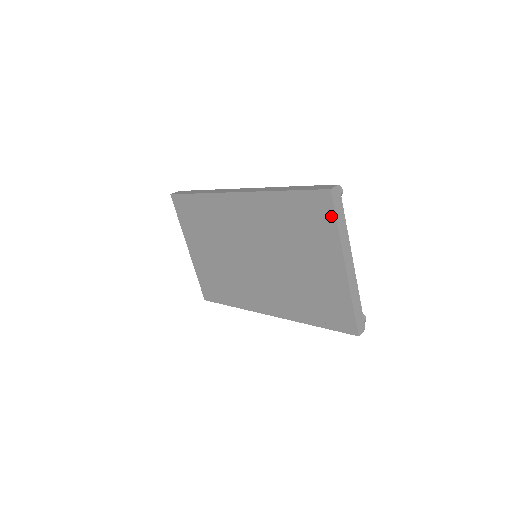
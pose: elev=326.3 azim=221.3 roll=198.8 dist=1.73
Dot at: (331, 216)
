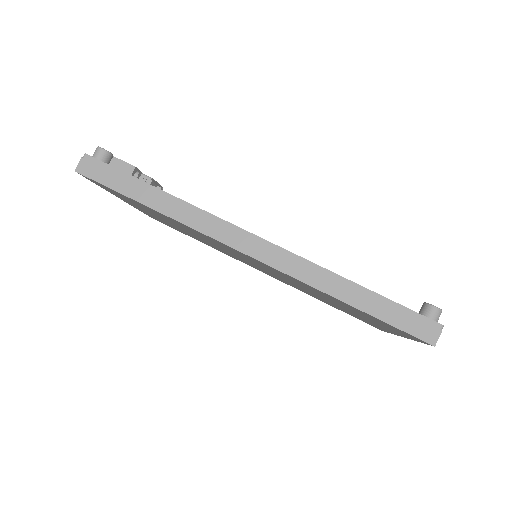
Dot at: (415, 339)
